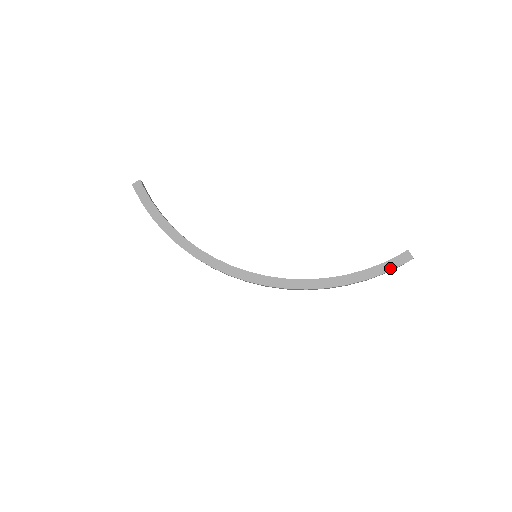
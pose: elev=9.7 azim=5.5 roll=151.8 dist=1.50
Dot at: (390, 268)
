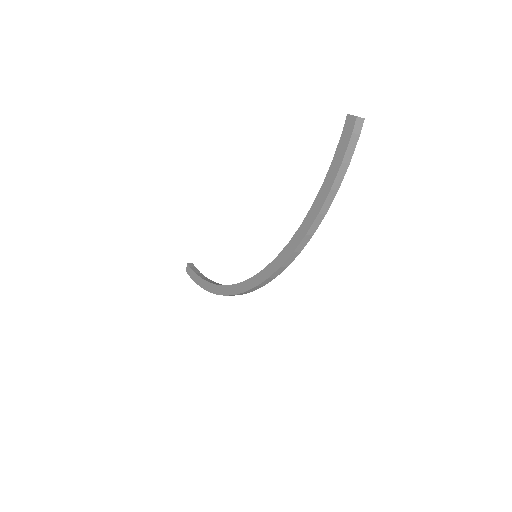
Dot at: (342, 153)
